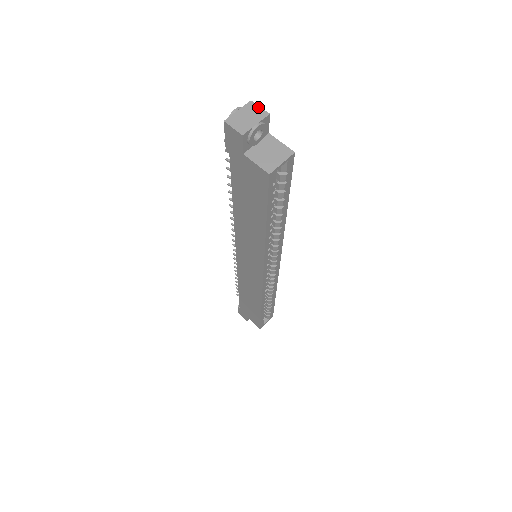
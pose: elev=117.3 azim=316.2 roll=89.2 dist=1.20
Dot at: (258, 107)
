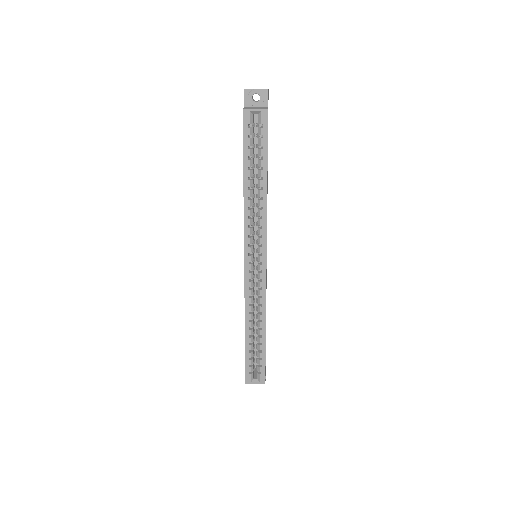
Dot at: occluded
